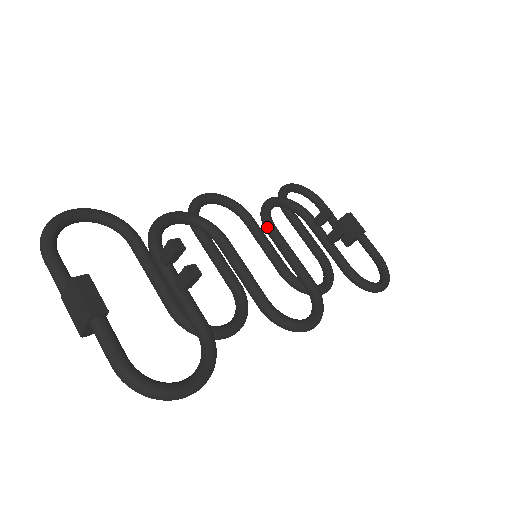
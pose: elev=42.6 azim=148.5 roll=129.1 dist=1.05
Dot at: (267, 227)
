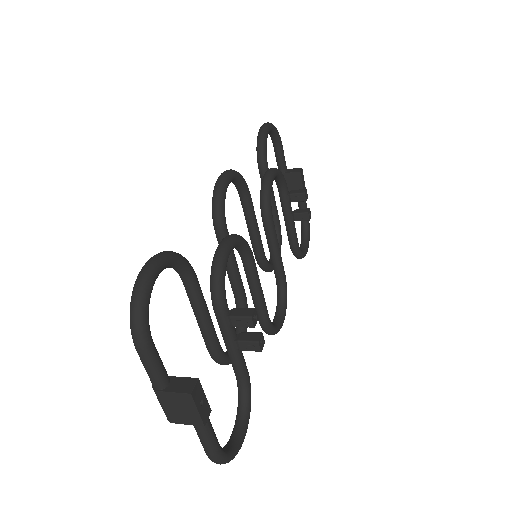
Dot at: (267, 219)
